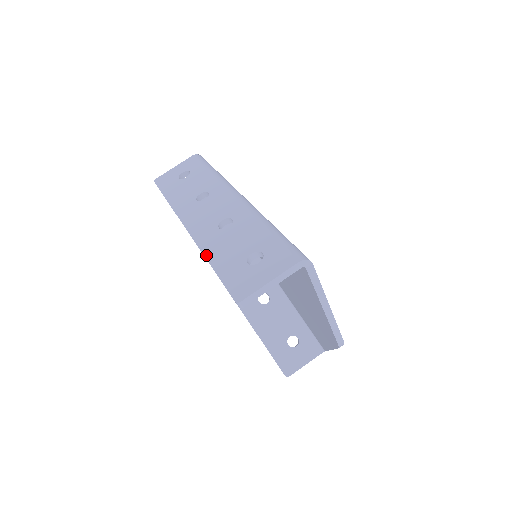
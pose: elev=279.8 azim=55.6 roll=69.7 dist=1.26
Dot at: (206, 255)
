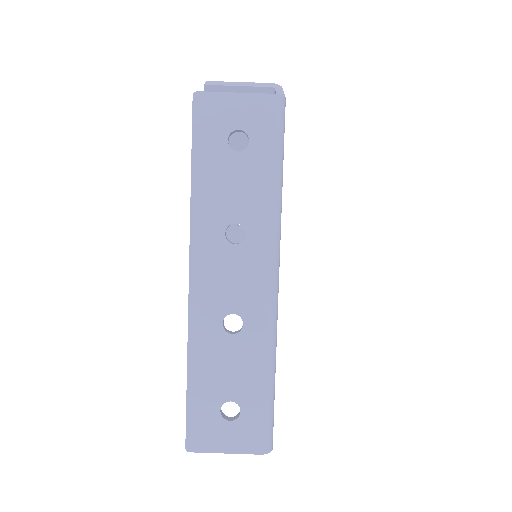
Dot at: (190, 356)
